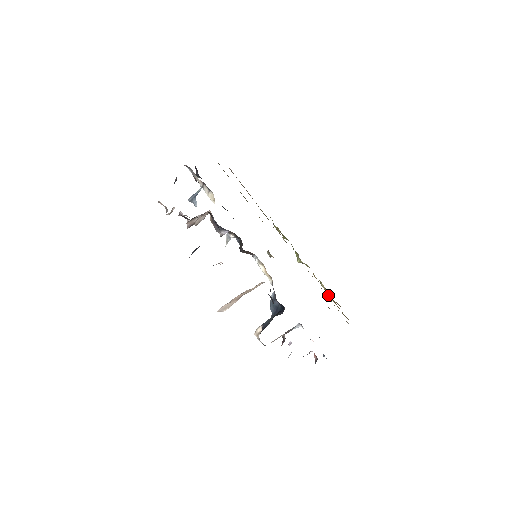
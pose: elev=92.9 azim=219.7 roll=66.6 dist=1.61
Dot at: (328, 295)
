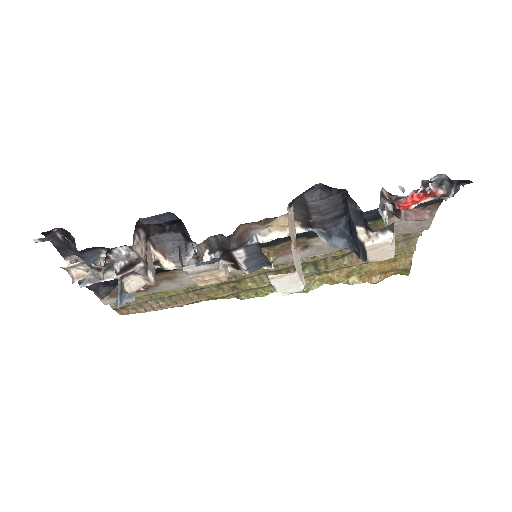
Dot at: occluded
